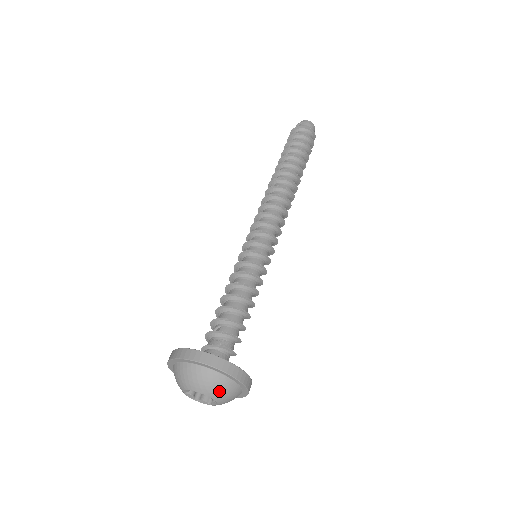
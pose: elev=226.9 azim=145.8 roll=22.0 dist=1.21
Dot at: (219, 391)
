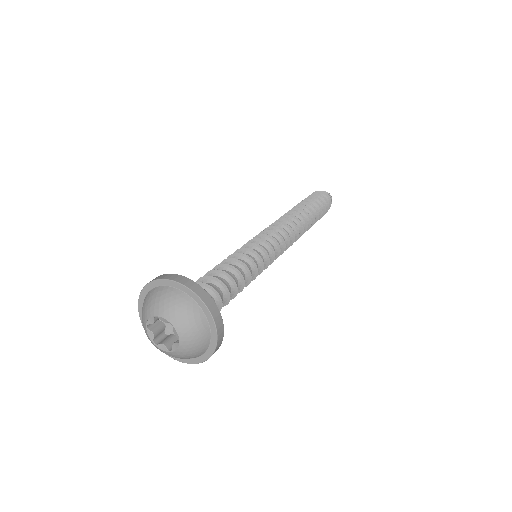
Dot at: (188, 323)
